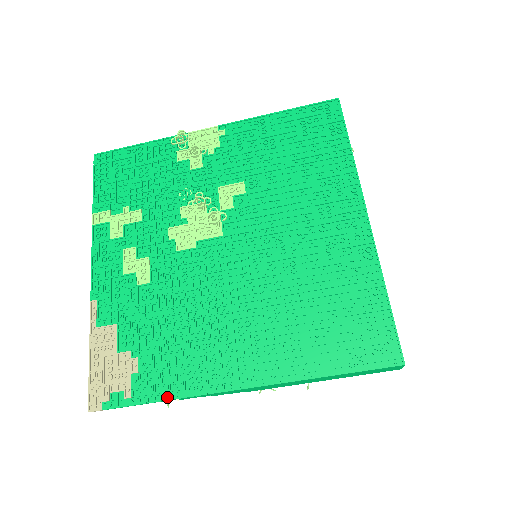
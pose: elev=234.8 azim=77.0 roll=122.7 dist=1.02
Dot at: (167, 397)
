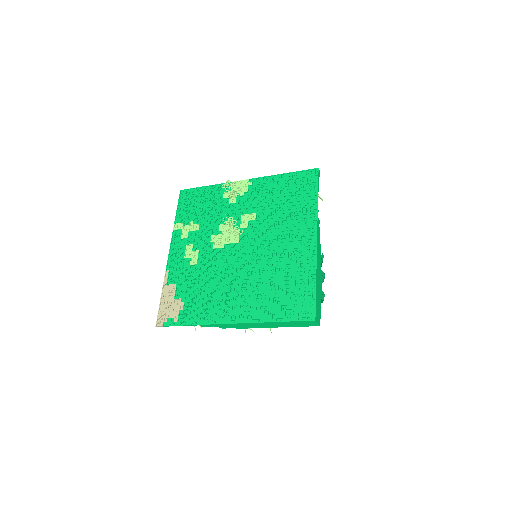
Dot at: (194, 323)
